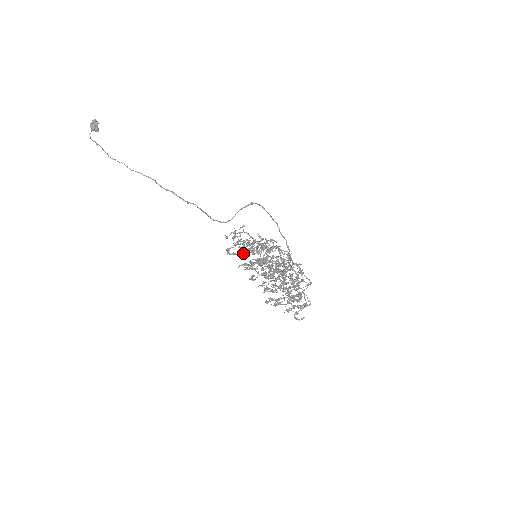
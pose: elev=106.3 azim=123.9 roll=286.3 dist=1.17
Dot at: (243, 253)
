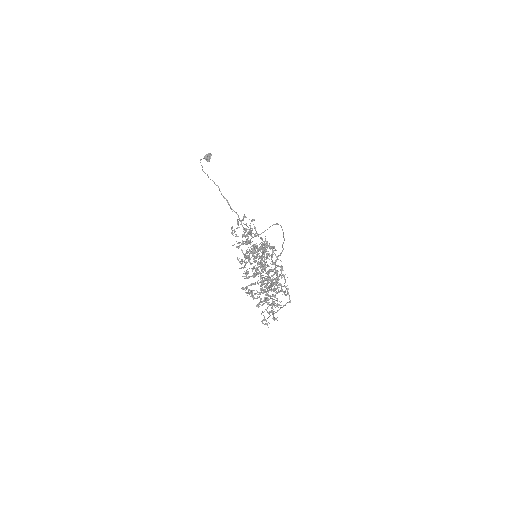
Dot at: (245, 243)
